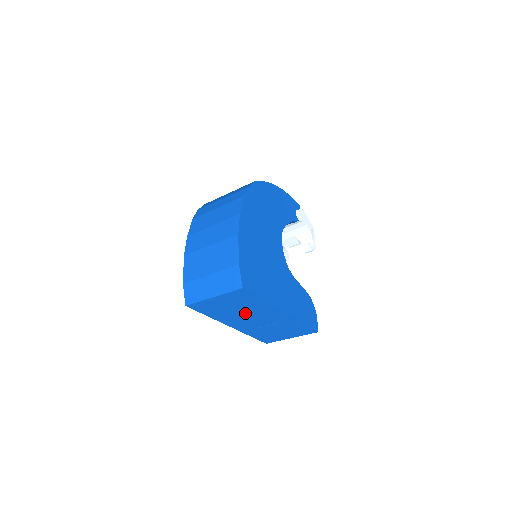
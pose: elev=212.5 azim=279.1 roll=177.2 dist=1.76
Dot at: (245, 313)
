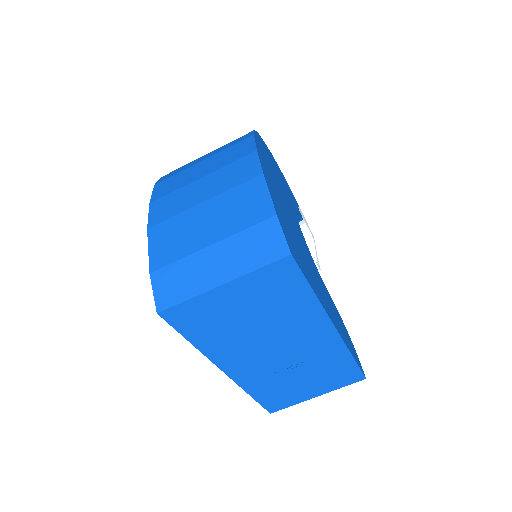
Dot at: (266, 333)
